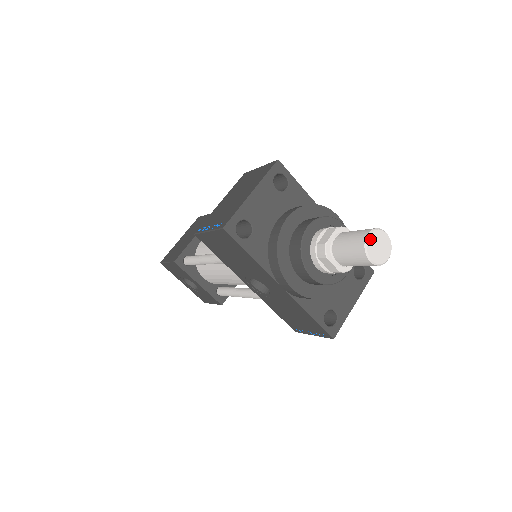
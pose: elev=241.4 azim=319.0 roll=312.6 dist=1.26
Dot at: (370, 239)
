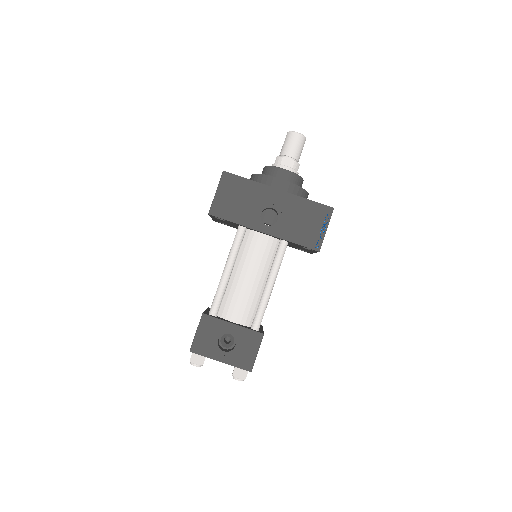
Dot at: occluded
